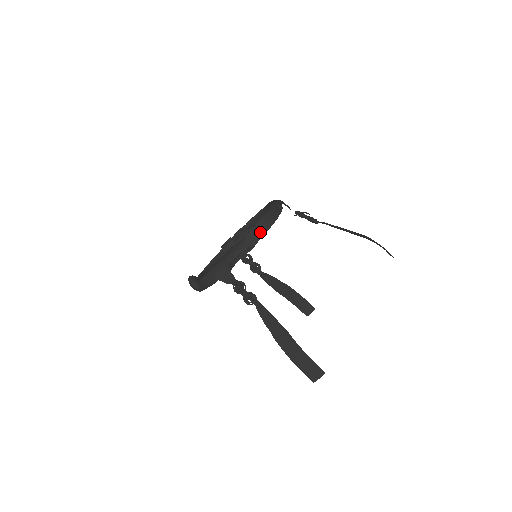
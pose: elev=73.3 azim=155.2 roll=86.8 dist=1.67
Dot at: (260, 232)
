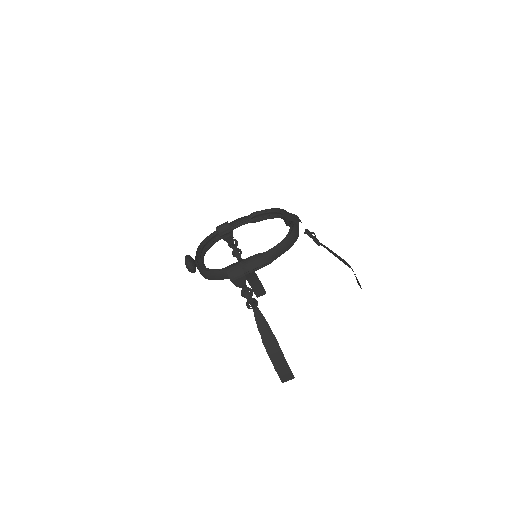
Dot at: (283, 250)
